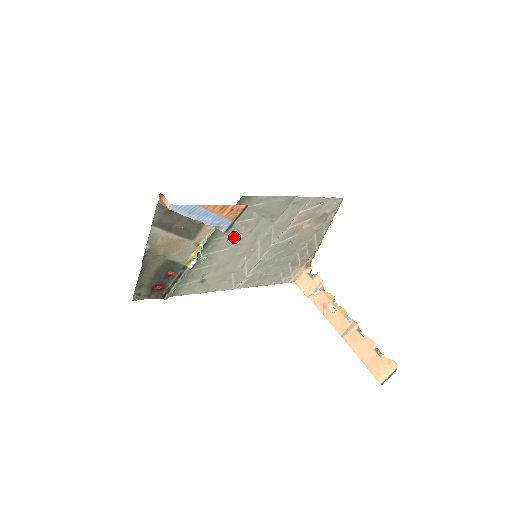
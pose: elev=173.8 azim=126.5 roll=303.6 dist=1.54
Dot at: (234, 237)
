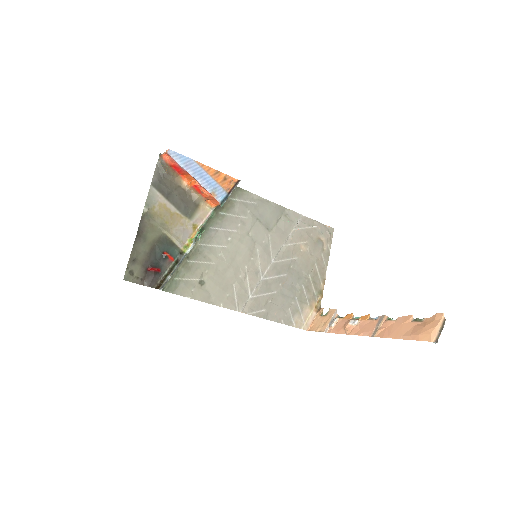
Dot at: (231, 233)
